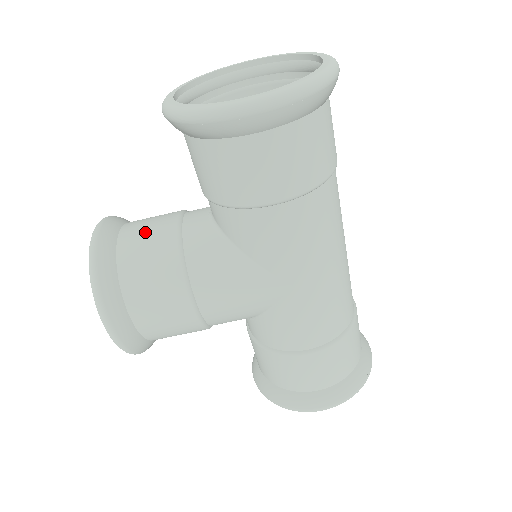
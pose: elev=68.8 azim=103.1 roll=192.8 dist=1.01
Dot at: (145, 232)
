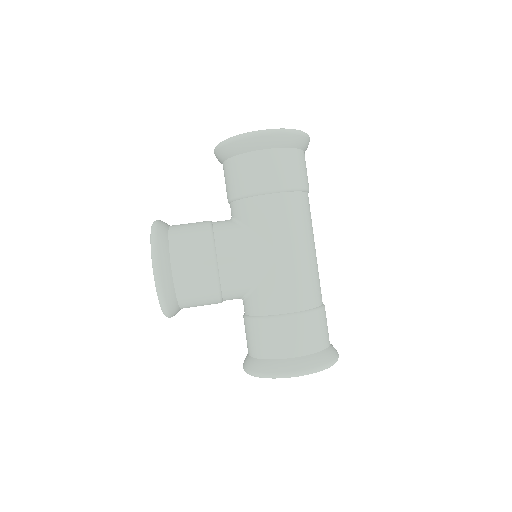
Dot at: (188, 223)
